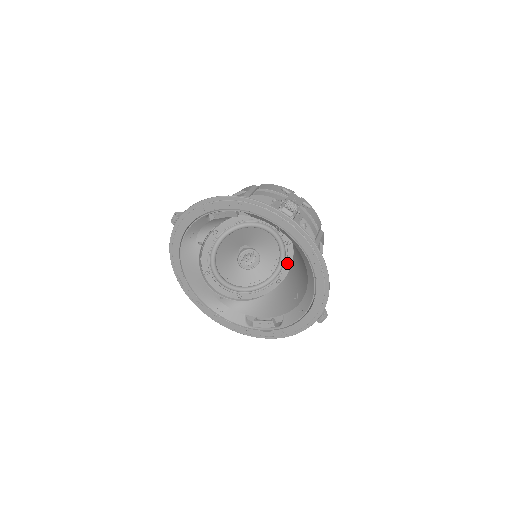
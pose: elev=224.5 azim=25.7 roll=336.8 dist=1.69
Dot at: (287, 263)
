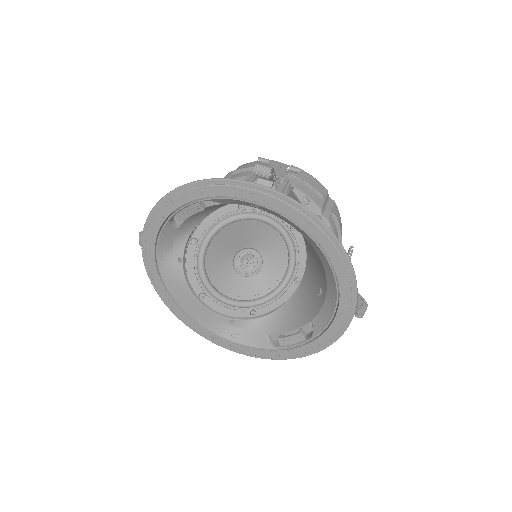
Dot at: (300, 254)
